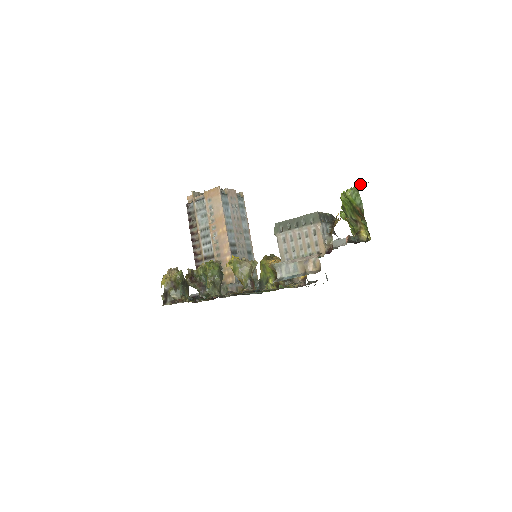
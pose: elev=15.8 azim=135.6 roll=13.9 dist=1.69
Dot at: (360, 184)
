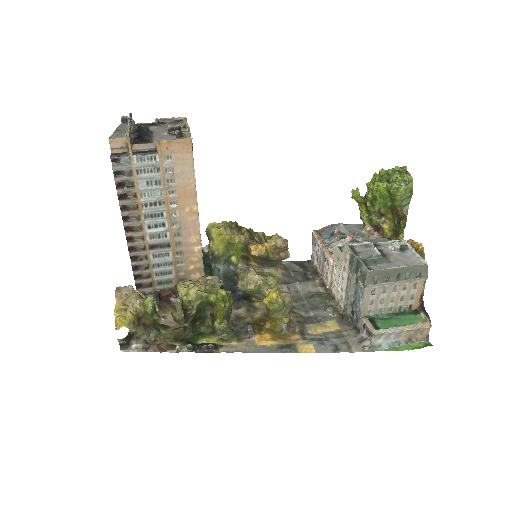
Dot at: (402, 173)
